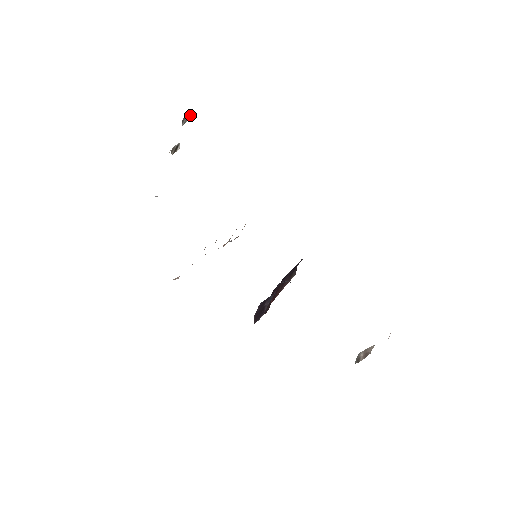
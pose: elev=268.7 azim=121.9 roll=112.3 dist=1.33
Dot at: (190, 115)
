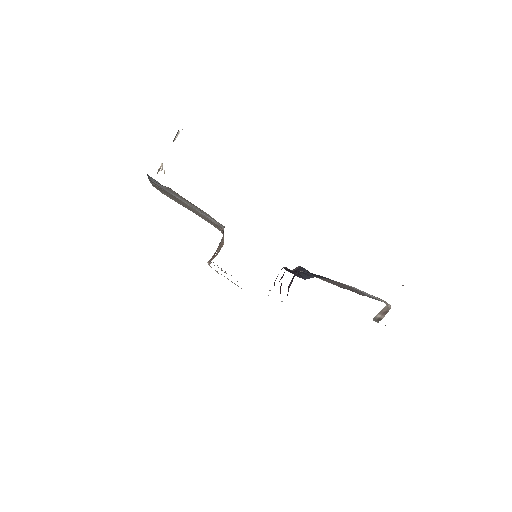
Dot at: (177, 136)
